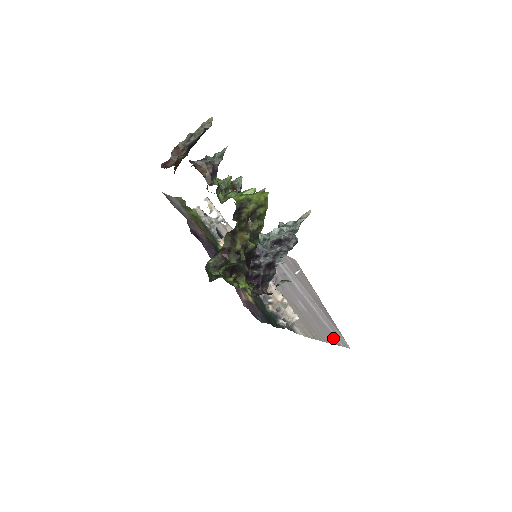
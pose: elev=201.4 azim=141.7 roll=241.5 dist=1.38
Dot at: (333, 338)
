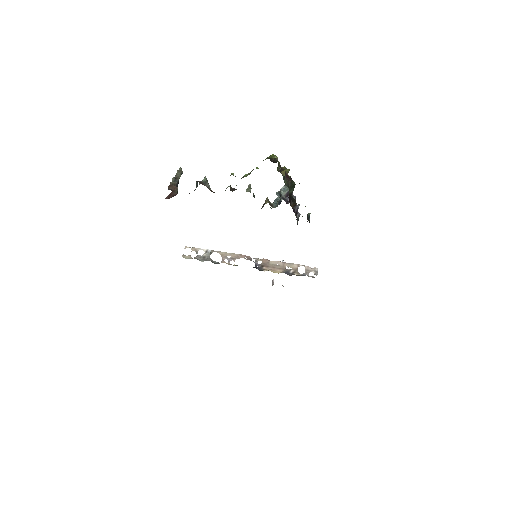
Dot at: occluded
